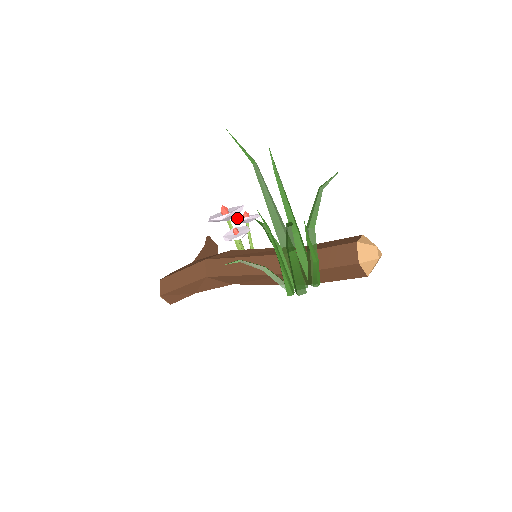
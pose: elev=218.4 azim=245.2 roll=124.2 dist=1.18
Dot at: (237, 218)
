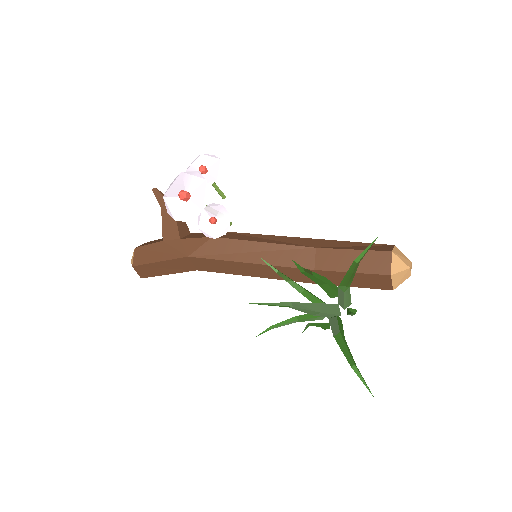
Dot at: occluded
